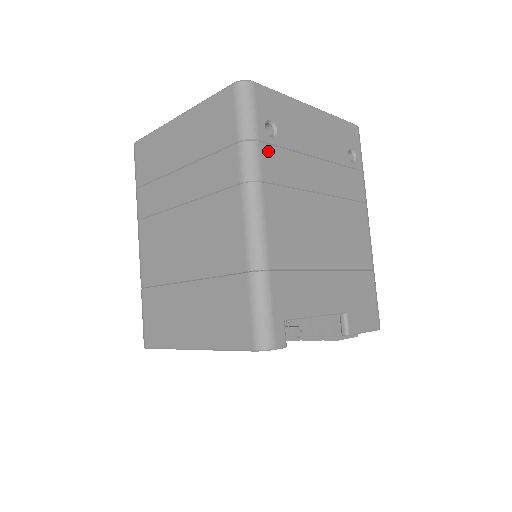
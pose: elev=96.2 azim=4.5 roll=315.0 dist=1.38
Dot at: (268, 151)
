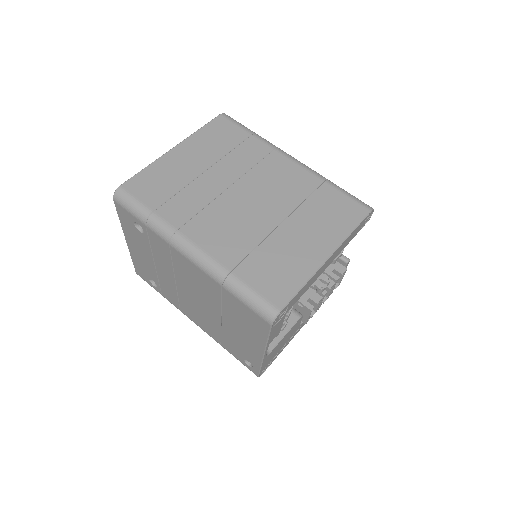
Dot at: occluded
